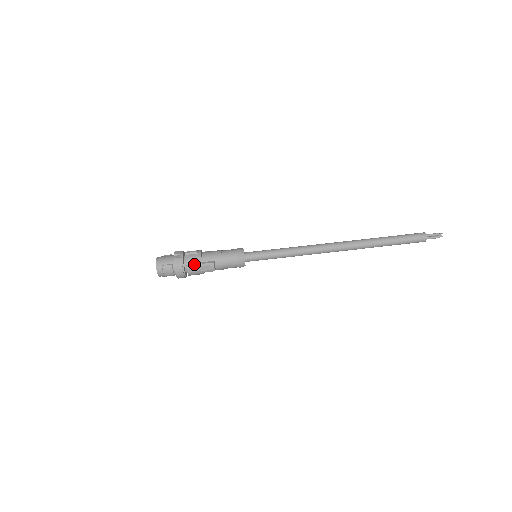
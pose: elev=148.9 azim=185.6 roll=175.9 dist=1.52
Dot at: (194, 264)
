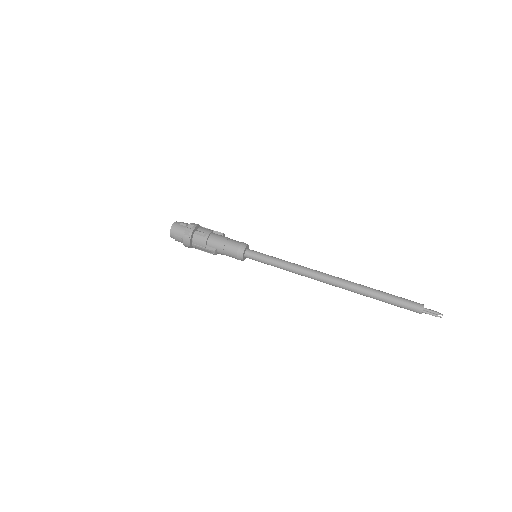
Dot at: (199, 245)
